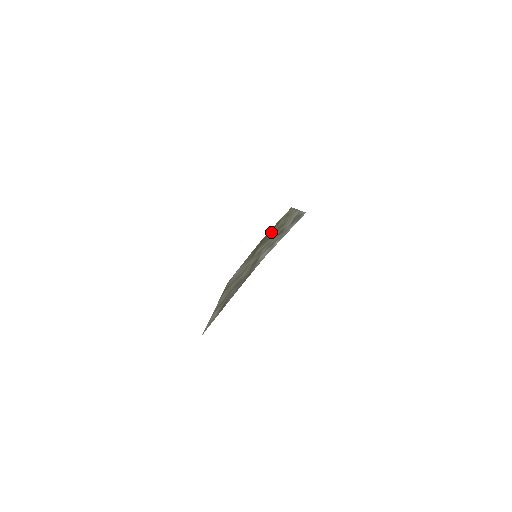
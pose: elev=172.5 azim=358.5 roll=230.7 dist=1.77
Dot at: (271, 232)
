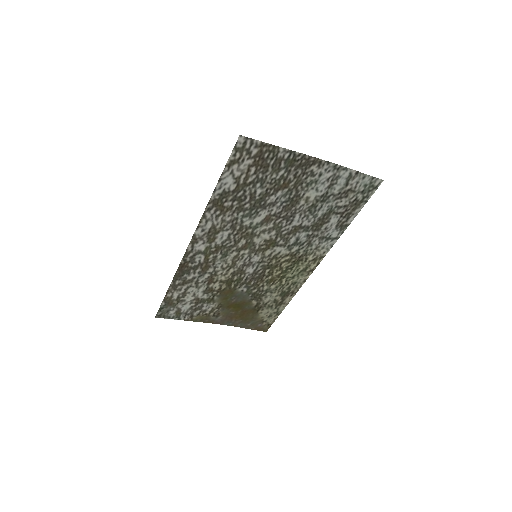
Dot at: (256, 296)
